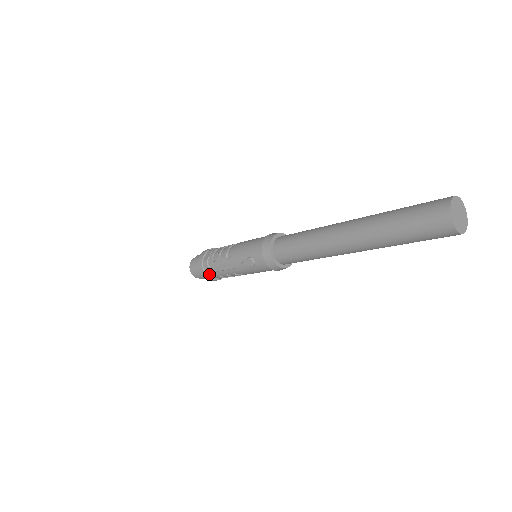
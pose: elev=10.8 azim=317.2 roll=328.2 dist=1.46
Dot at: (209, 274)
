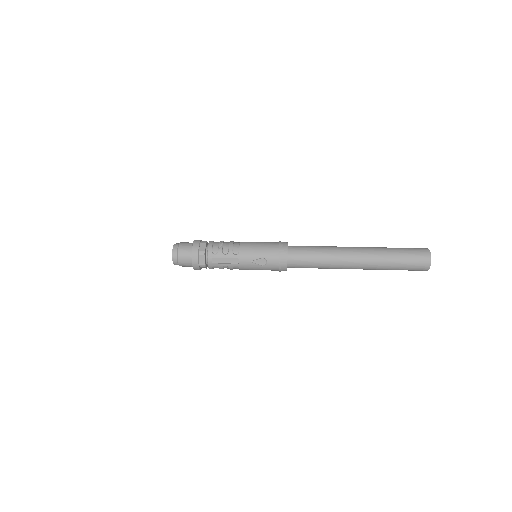
Dot at: (202, 264)
